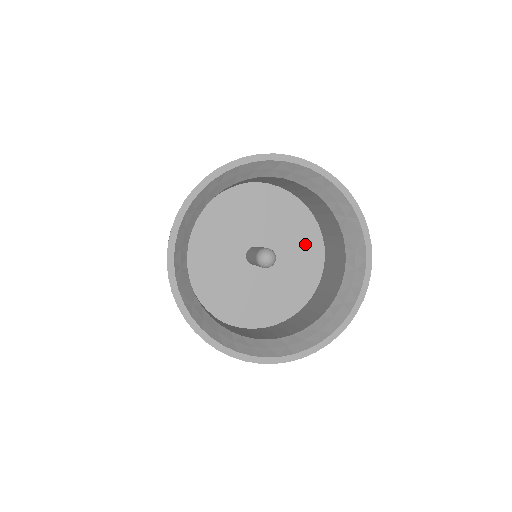
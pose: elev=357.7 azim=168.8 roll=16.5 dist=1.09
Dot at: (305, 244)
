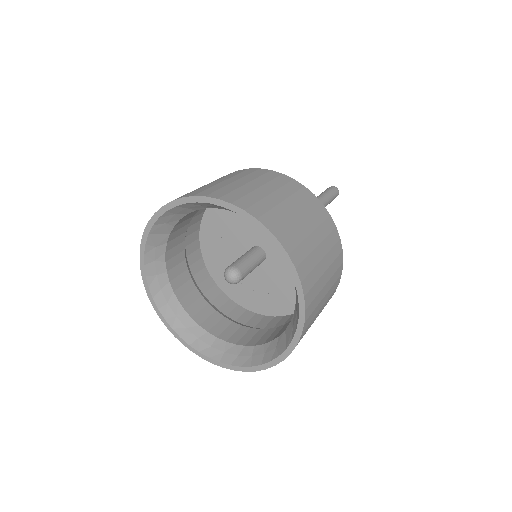
Dot at: occluded
